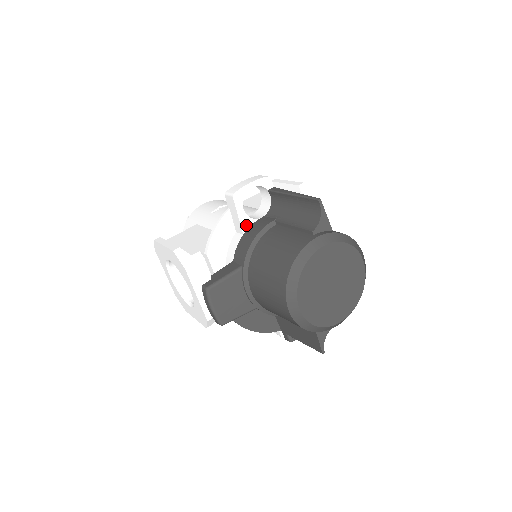
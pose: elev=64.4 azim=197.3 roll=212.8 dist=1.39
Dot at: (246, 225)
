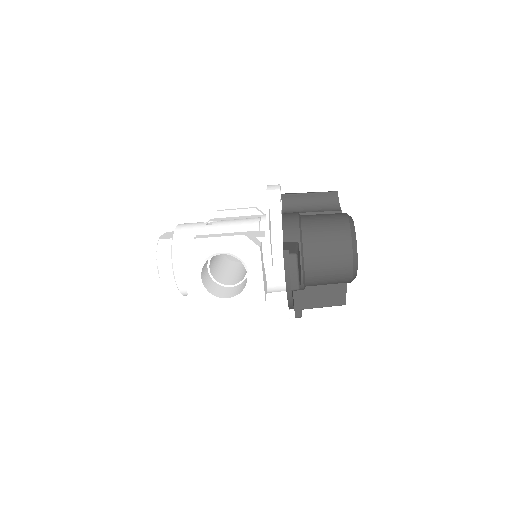
Dot at: occluded
